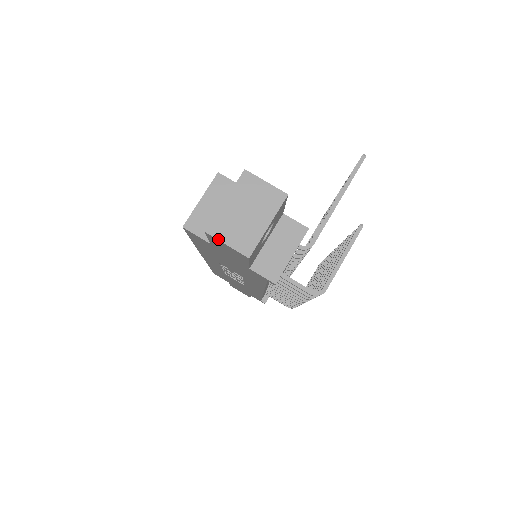
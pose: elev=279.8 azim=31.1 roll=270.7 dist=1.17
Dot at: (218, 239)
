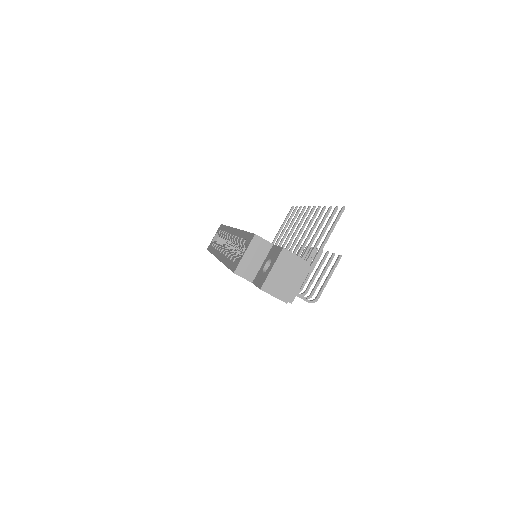
Dot at: (268, 293)
